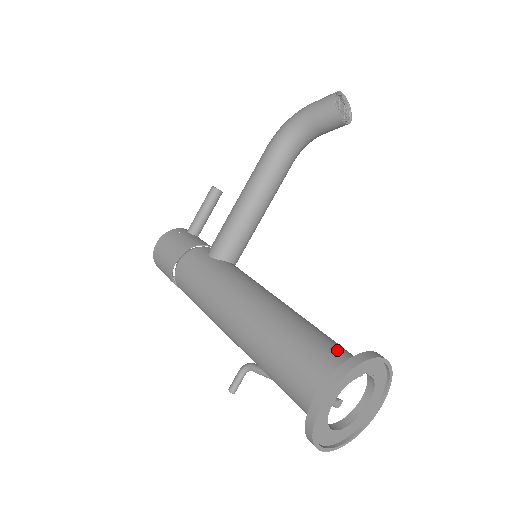
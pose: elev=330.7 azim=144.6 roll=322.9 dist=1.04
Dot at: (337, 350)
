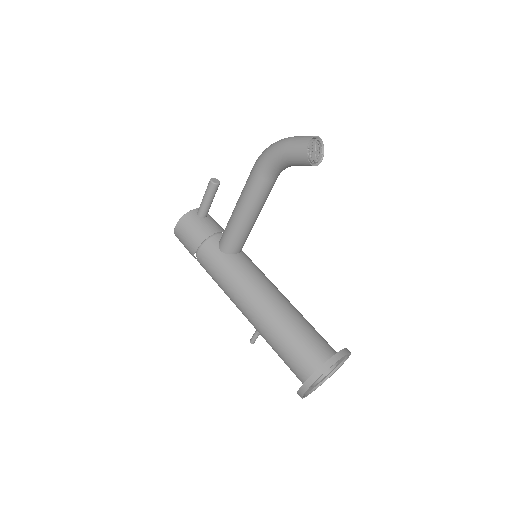
Dot at: (315, 348)
